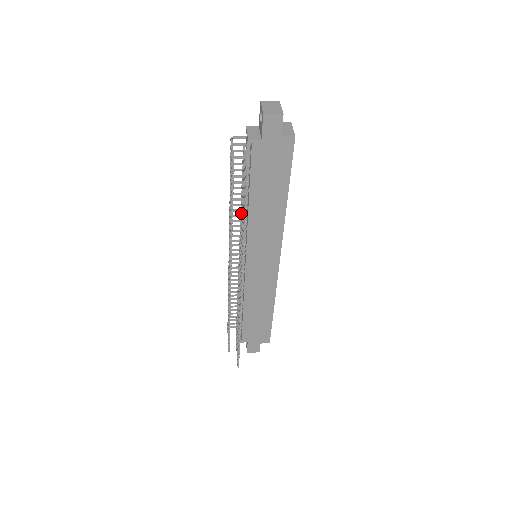
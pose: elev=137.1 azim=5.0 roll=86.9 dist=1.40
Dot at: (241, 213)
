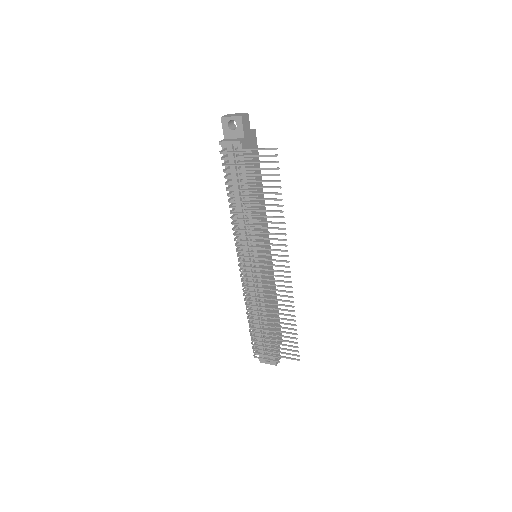
Dot at: (252, 210)
